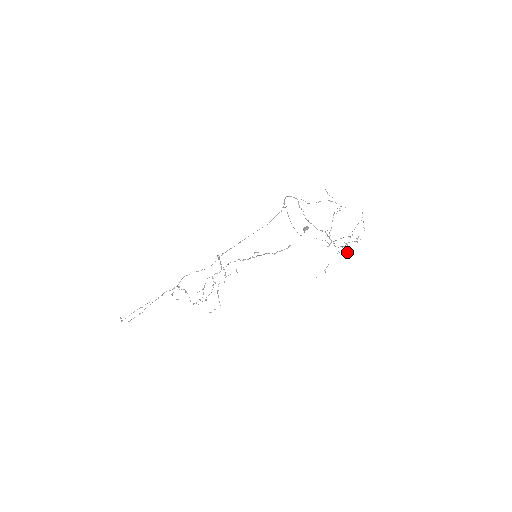
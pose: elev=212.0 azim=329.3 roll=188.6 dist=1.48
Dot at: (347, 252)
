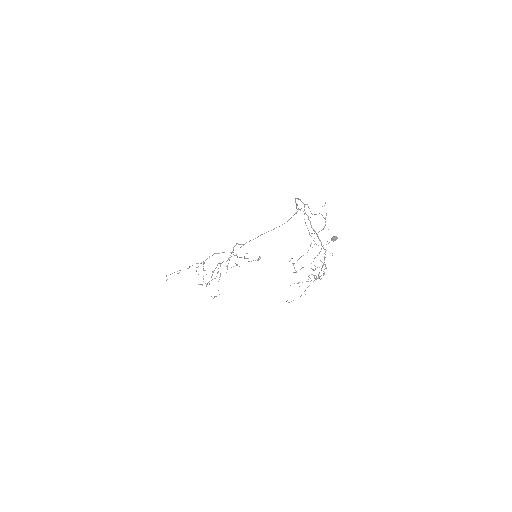
Dot at: occluded
